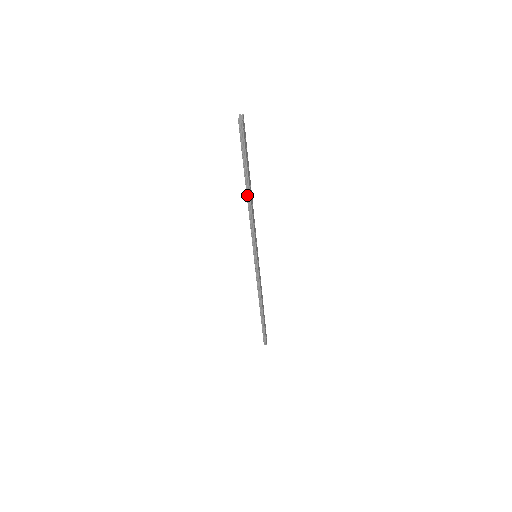
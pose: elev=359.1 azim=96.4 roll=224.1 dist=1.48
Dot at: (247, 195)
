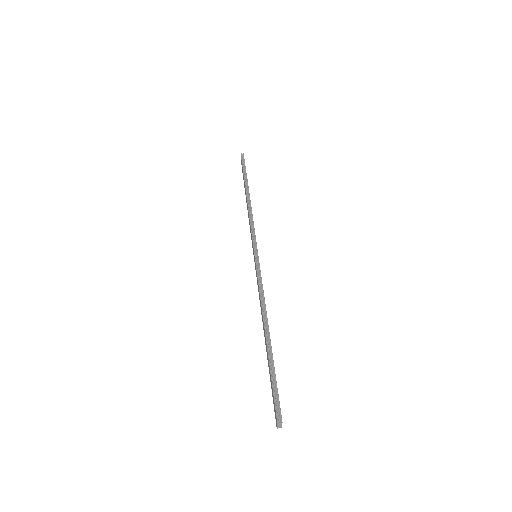
Dot at: occluded
